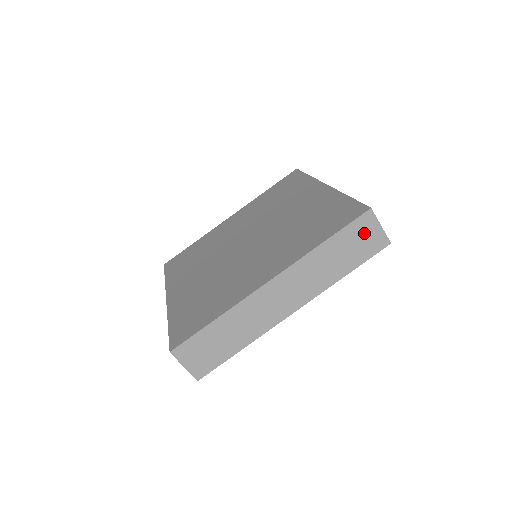
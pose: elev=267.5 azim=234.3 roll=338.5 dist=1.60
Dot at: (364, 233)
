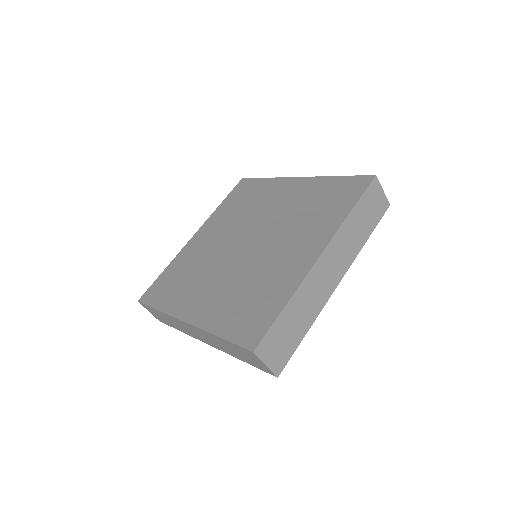
Dot at: (374, 198)
